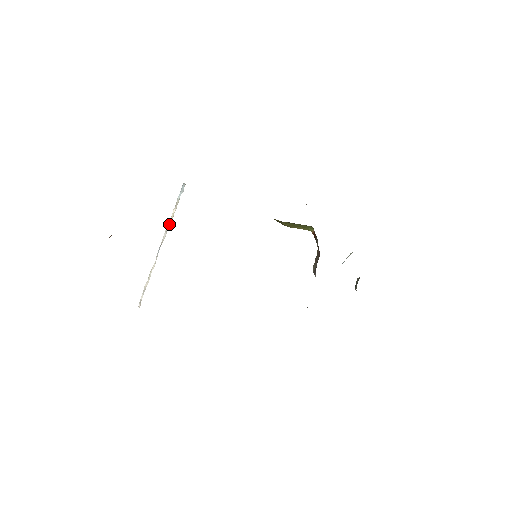
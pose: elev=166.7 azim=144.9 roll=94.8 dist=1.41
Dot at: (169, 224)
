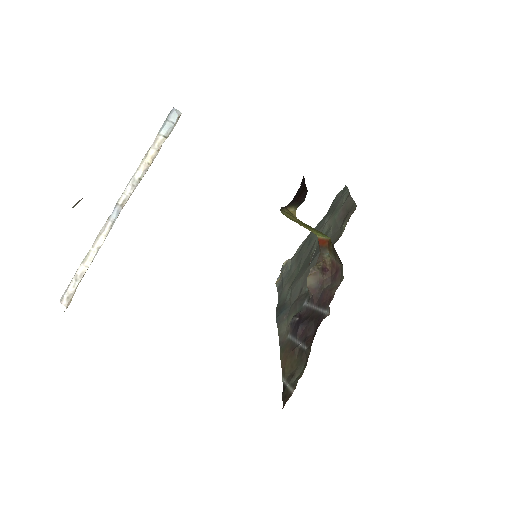
Dot at: (139, 173)
